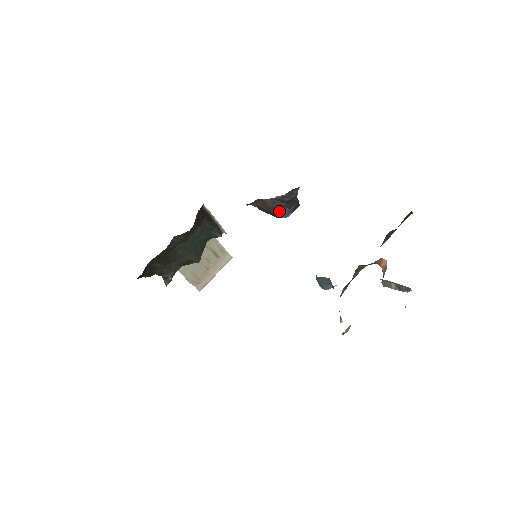
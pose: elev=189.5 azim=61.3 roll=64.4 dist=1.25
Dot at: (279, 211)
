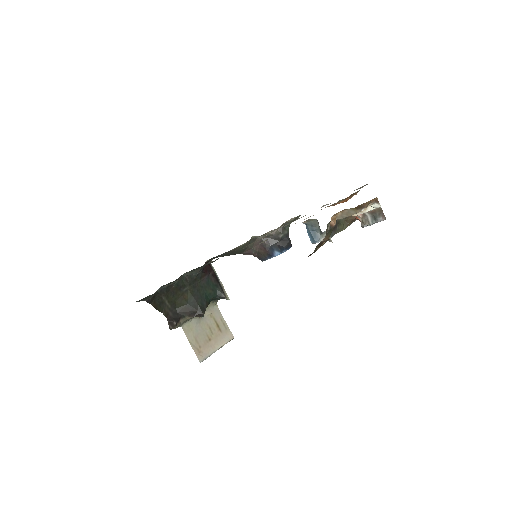
Dot at: (275, 248)
